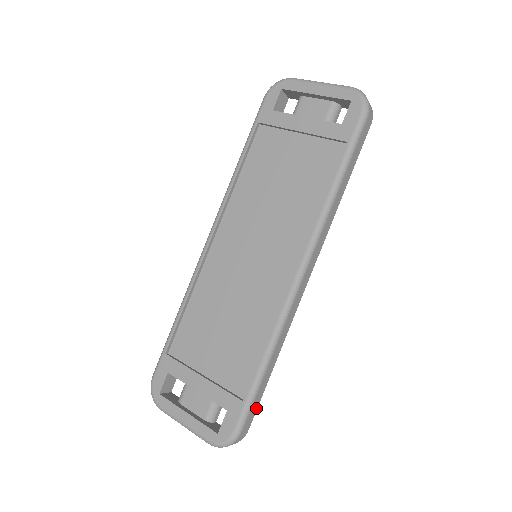
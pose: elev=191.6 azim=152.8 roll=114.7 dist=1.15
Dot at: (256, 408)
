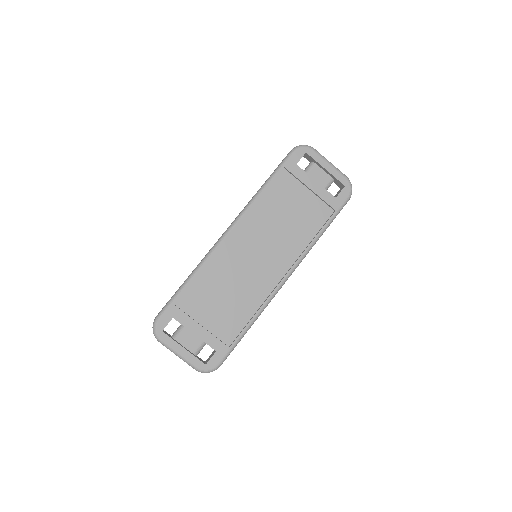
Dot at: occluded
